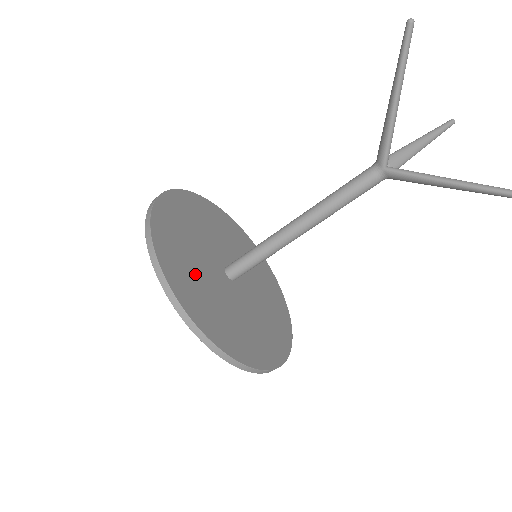
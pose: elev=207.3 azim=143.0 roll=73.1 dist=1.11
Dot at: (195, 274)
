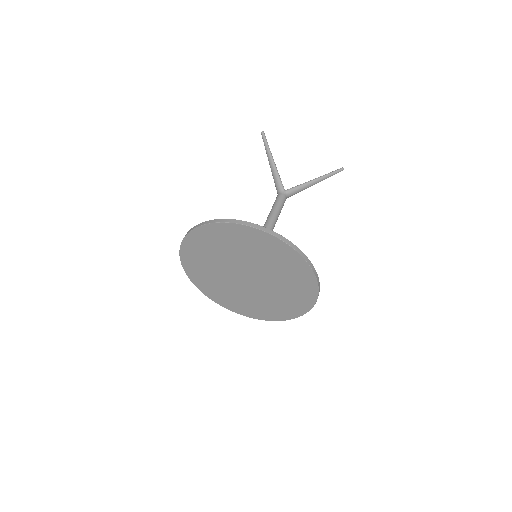
Dot at: occluded
